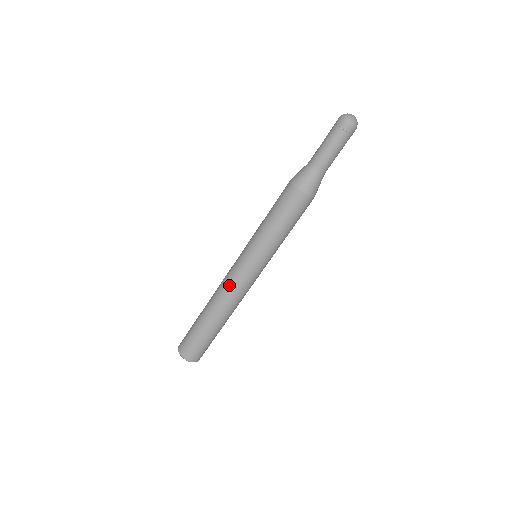
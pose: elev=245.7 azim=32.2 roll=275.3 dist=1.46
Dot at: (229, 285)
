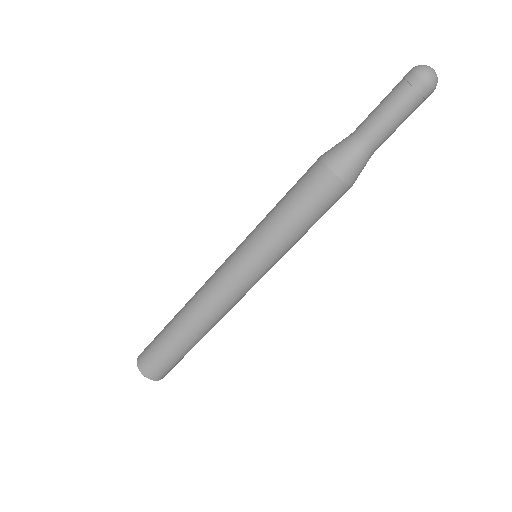
Dot at: (210, 283)
